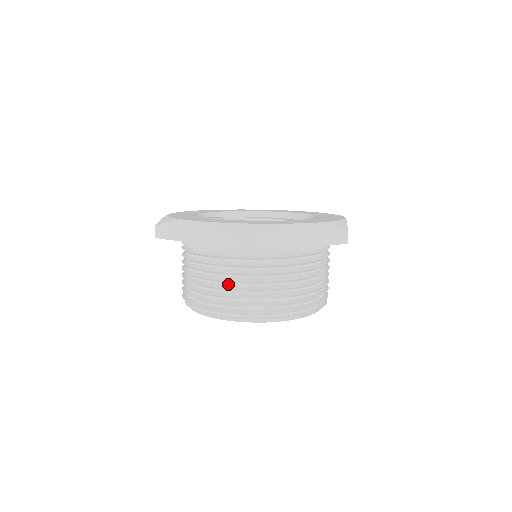
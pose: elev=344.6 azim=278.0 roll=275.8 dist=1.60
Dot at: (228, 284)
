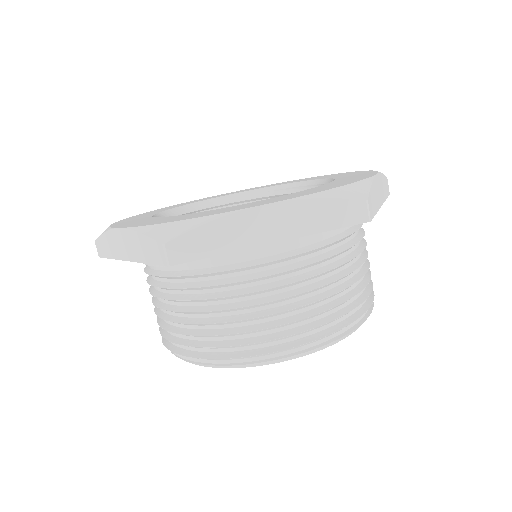
Dot at: (317, 293)
